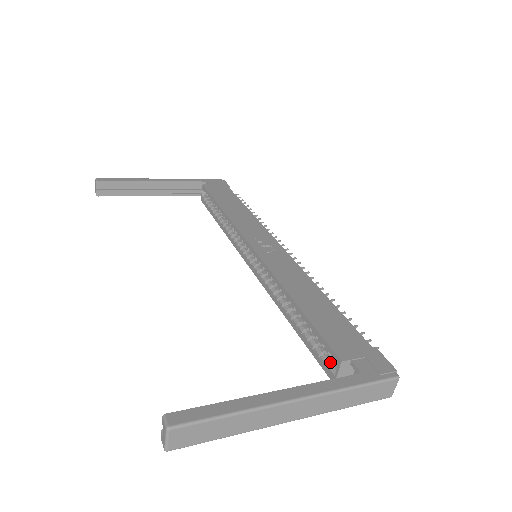
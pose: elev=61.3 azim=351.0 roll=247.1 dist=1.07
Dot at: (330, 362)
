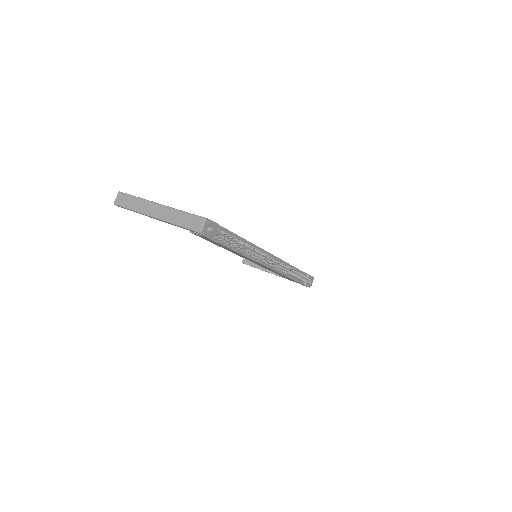
Dot at: occluded
